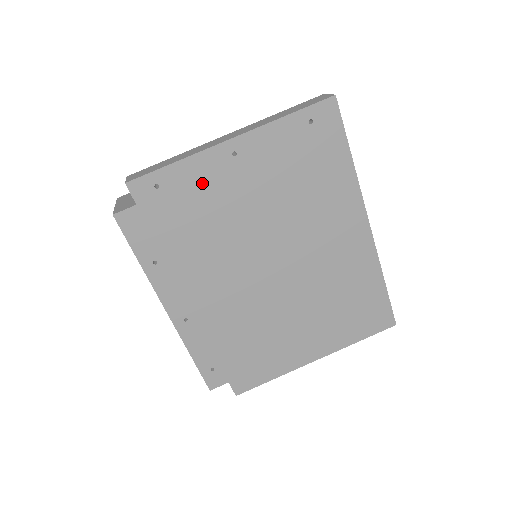
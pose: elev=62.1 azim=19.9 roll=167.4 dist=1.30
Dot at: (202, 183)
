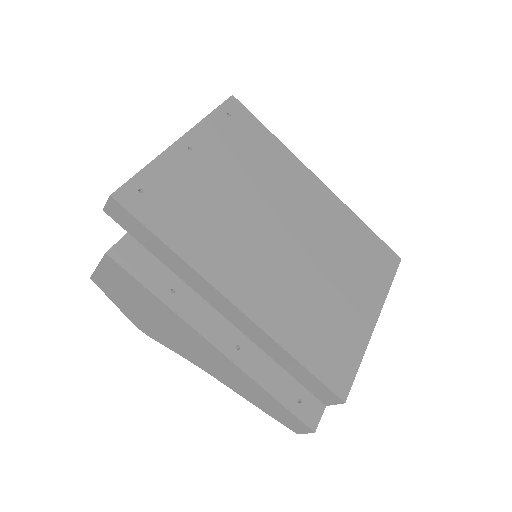
Dot at: (178, 179)
